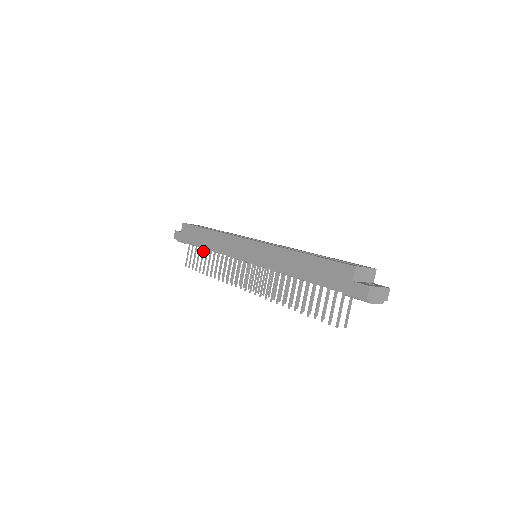
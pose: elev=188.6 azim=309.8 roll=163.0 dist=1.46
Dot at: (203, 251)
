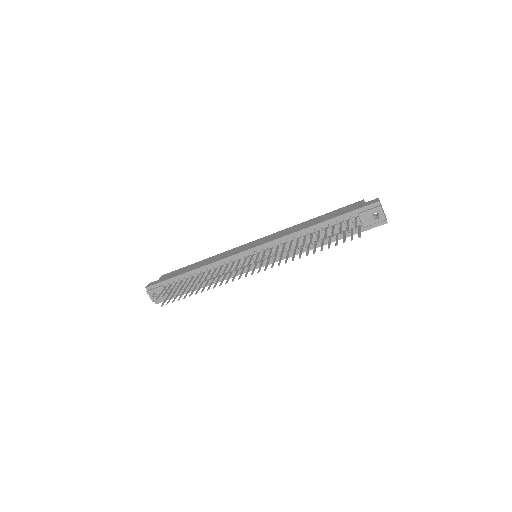
Dot at: (187, 279)
